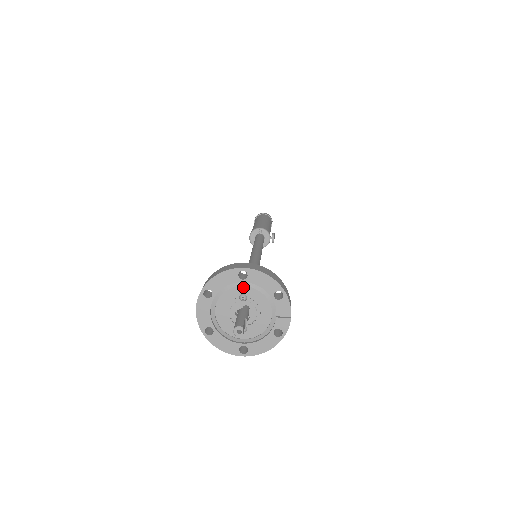
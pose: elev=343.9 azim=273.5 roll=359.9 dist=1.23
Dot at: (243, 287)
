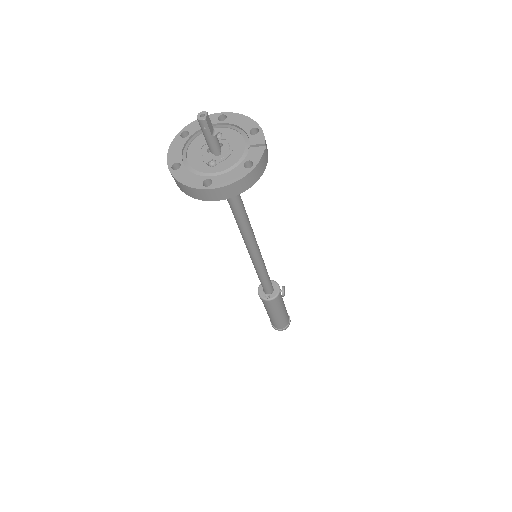
Dot at: (220, 129)
